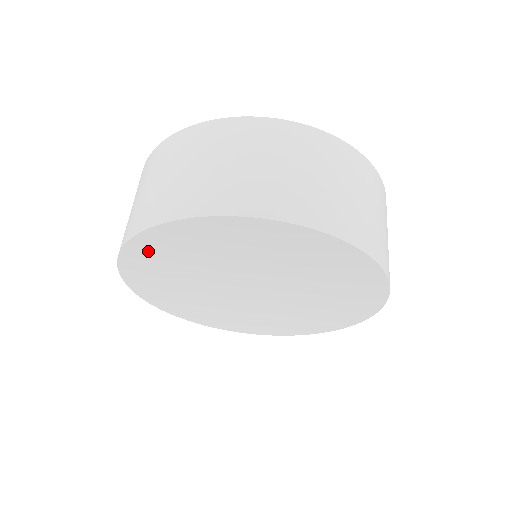
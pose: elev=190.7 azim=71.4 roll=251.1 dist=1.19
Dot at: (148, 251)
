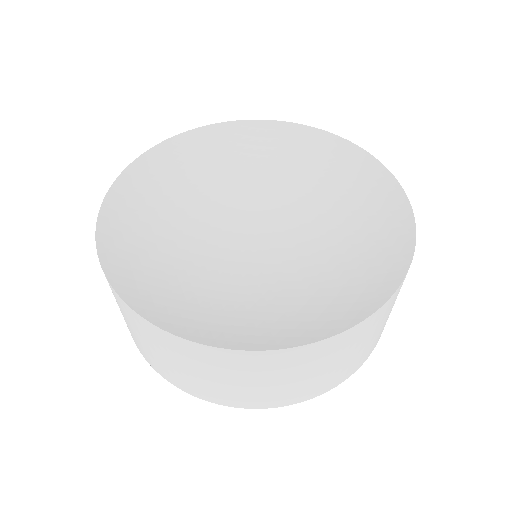
Dot at: occluded
